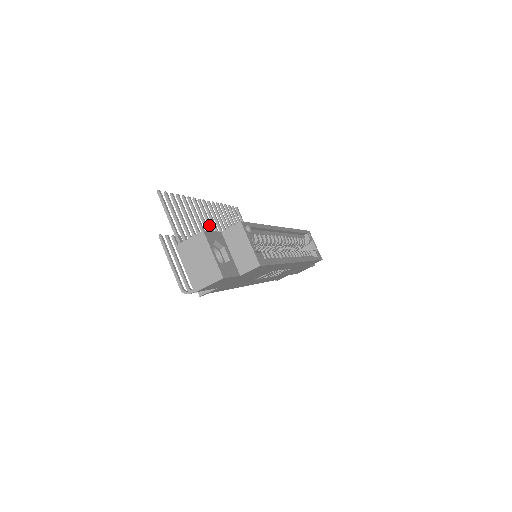
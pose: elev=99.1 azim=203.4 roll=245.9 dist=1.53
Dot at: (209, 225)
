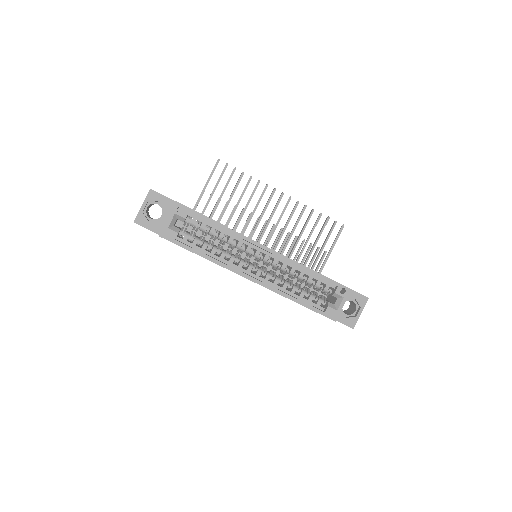
Dot at: (262, 212)
